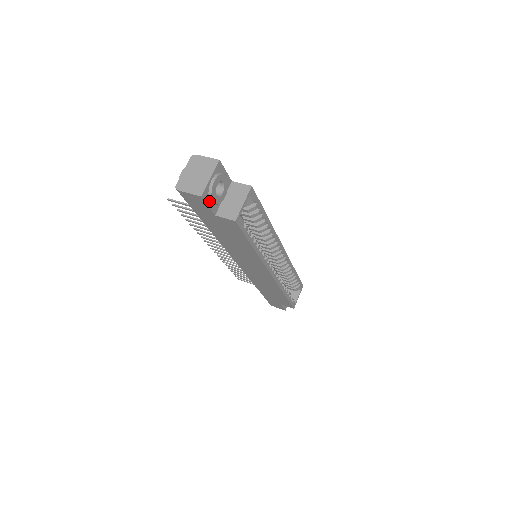
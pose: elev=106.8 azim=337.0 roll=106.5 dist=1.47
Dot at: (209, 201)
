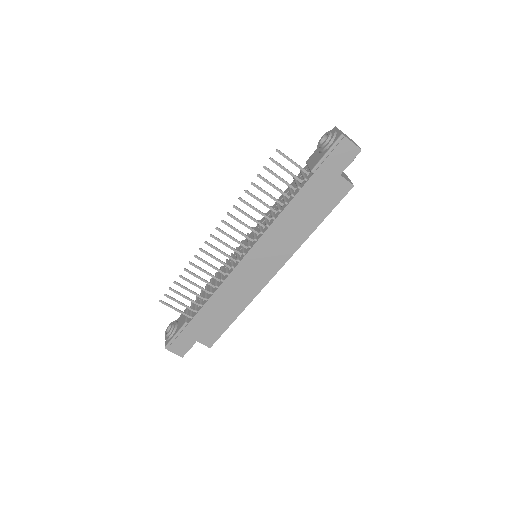
Dot at: (351, 160)
